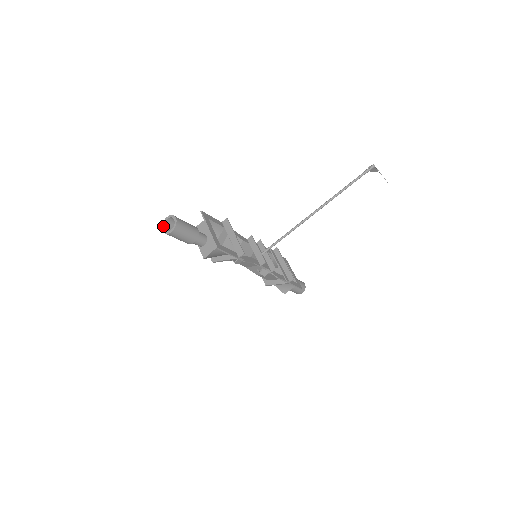
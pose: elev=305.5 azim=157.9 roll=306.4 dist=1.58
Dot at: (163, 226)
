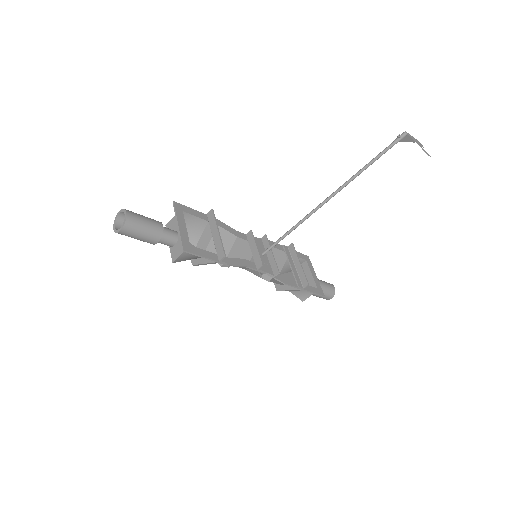
Dot at: (114, 223)
